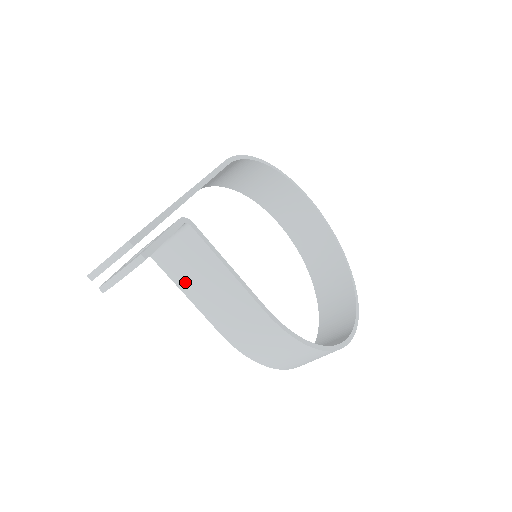
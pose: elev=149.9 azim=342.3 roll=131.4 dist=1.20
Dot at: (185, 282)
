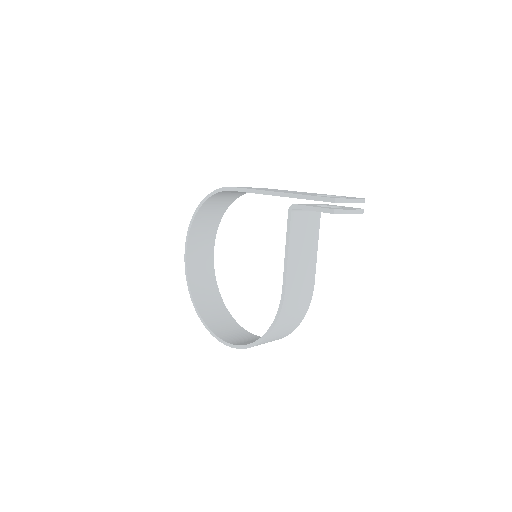
Dot at: (295, 241)
